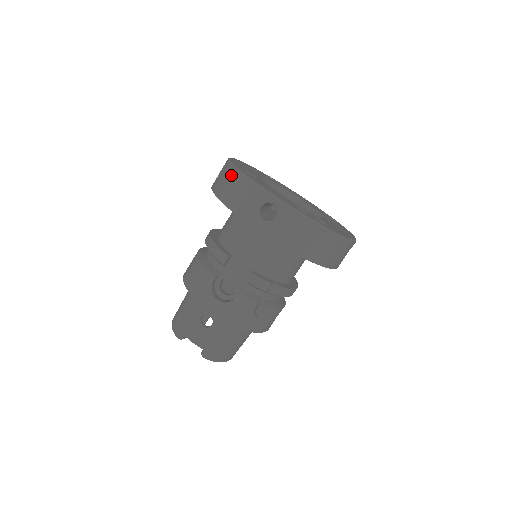
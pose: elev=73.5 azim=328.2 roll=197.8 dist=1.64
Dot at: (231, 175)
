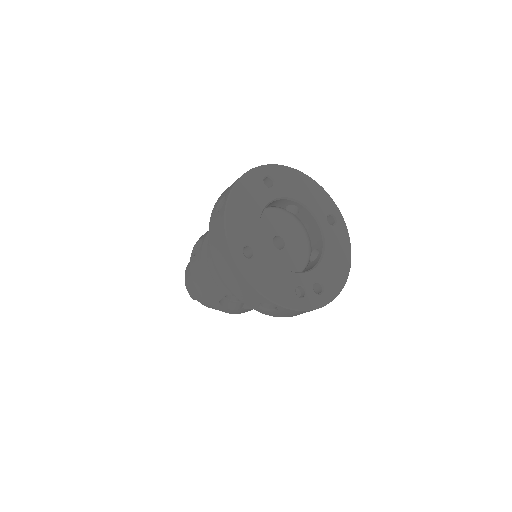
Dot at: (230, 265)
